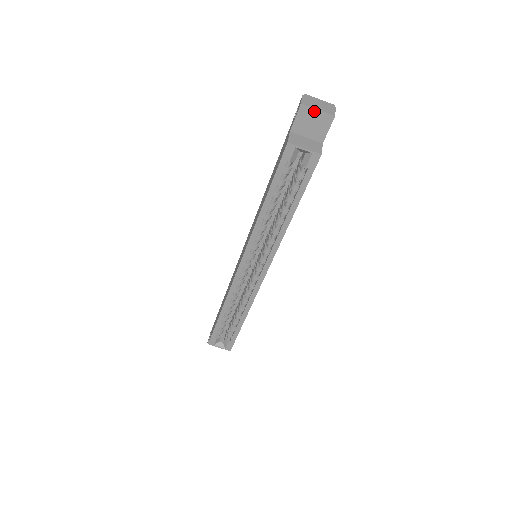
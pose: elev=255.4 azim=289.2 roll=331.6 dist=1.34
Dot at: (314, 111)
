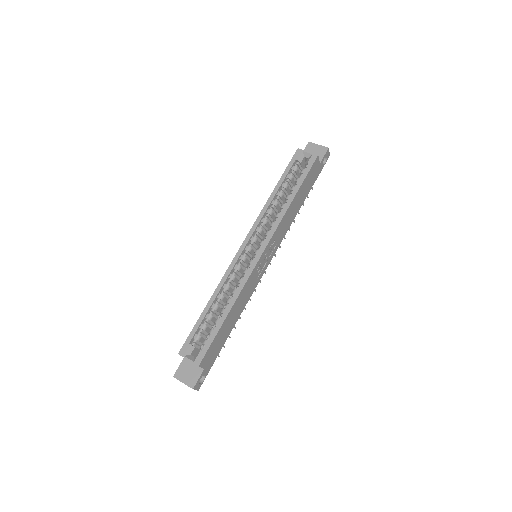
Dot at: (316, 145)
